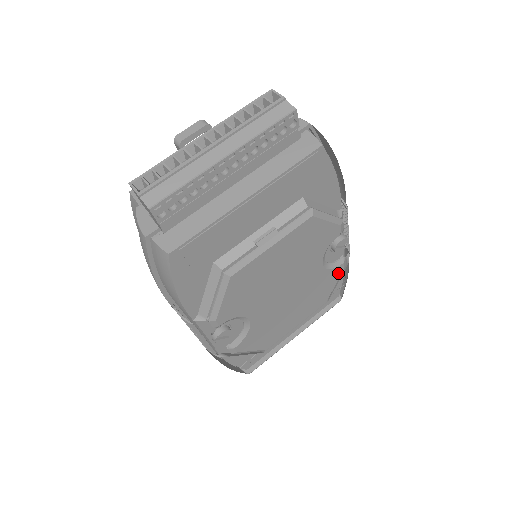
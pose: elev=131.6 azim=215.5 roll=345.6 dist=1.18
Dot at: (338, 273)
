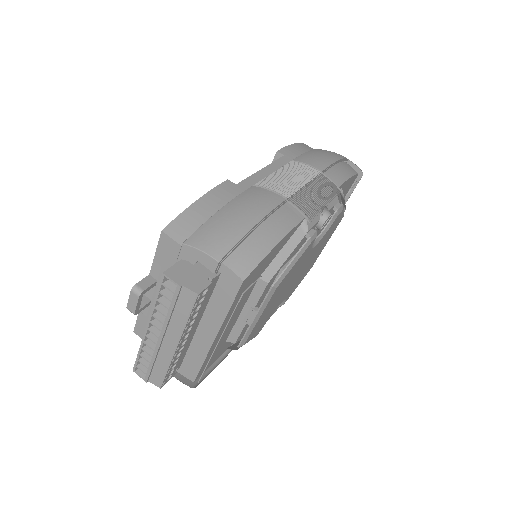
Dot at: (339, 216)
